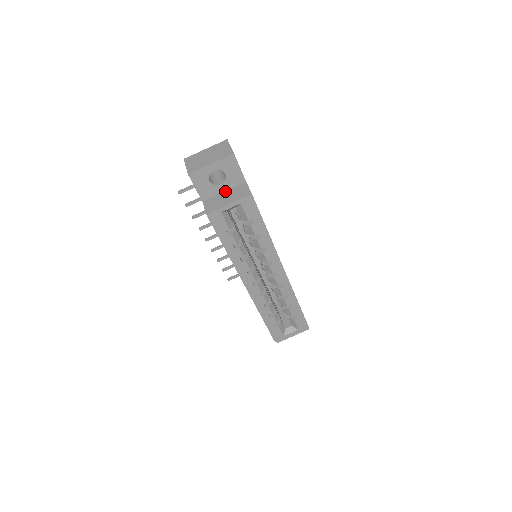
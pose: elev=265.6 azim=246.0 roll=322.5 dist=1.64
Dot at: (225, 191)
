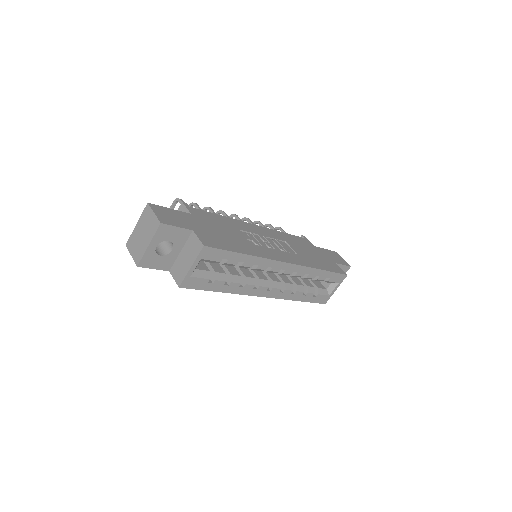
Dot at: (181, 251)
